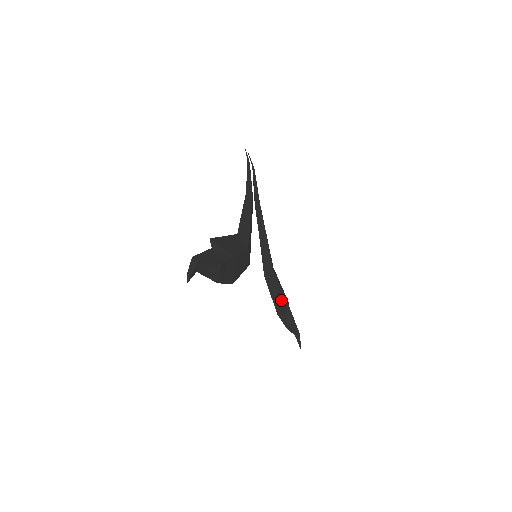
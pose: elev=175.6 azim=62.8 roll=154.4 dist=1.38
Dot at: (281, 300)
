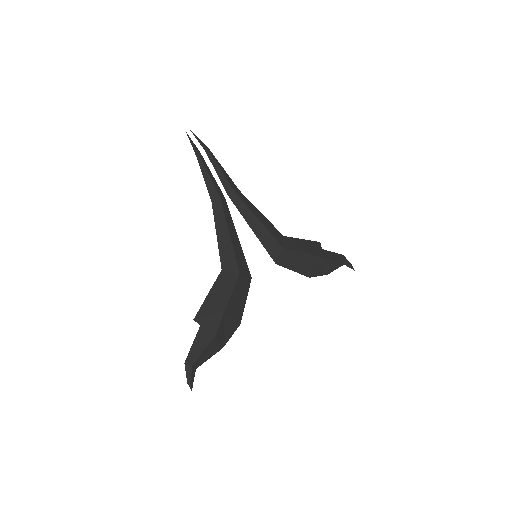
Dot at: (306, 262)
